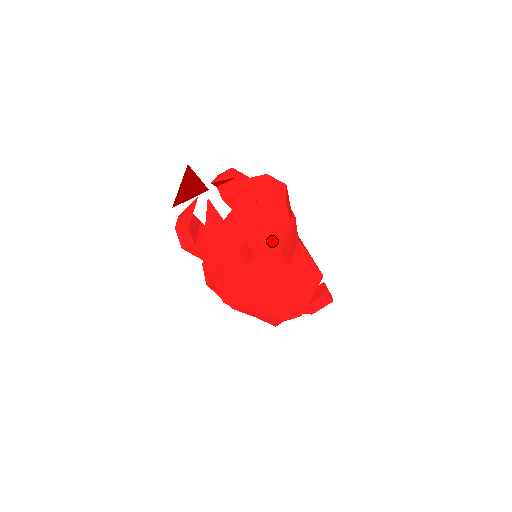
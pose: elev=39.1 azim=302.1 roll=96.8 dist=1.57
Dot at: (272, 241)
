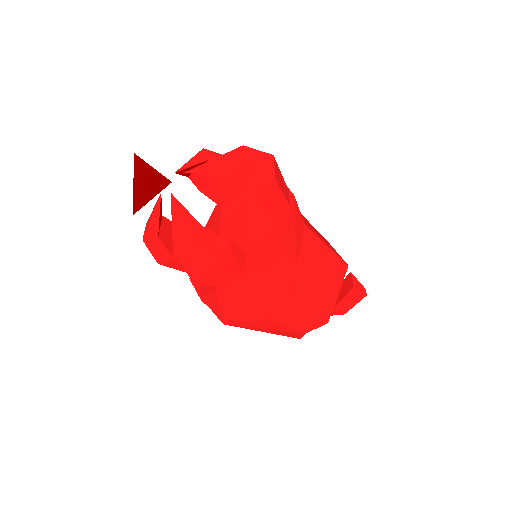
Dot at: (268, 234)
